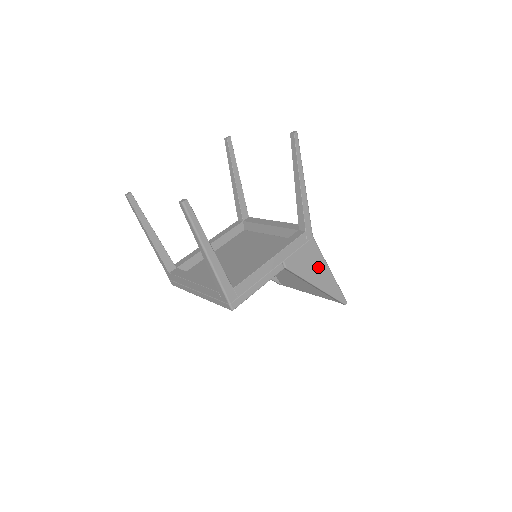
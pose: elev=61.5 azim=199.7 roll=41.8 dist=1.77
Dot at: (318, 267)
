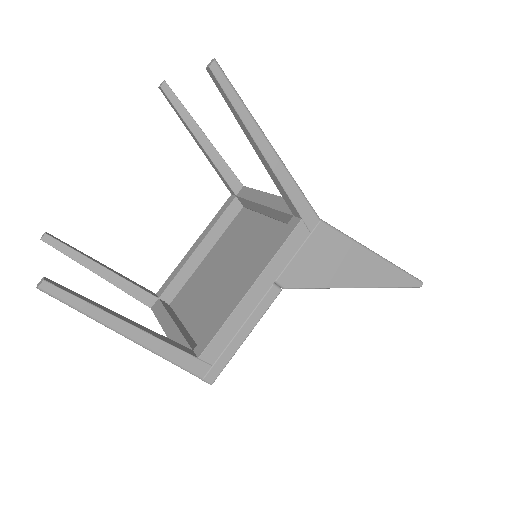
Dot at: (347, 259)
